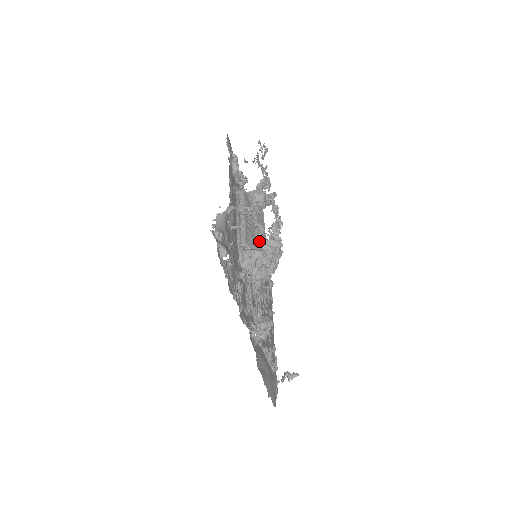
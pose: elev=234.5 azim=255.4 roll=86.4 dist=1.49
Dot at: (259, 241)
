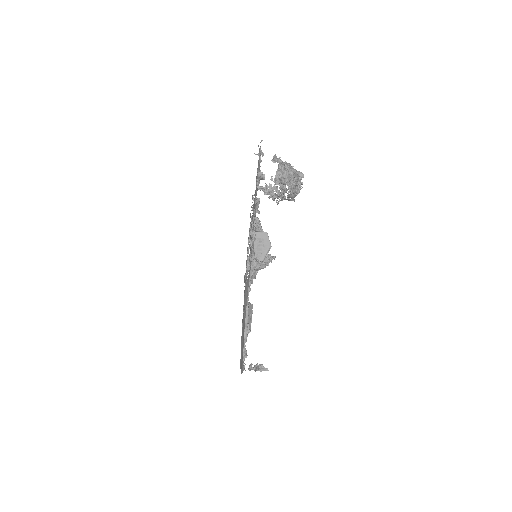
Dot at: occluded
